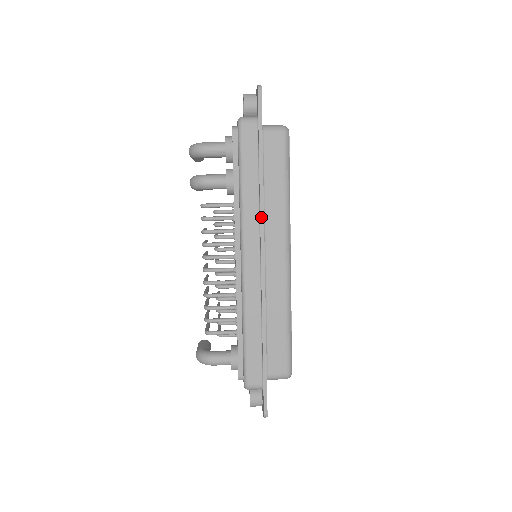
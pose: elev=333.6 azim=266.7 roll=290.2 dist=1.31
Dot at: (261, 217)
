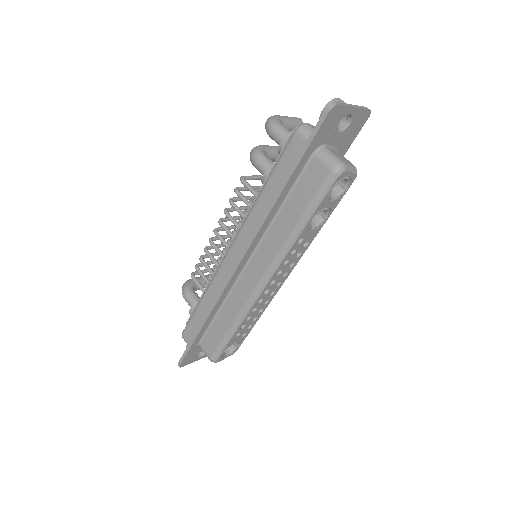
Dot at: (256, 231)
